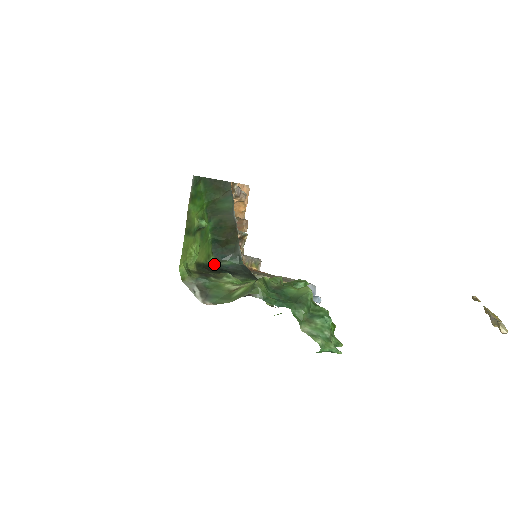
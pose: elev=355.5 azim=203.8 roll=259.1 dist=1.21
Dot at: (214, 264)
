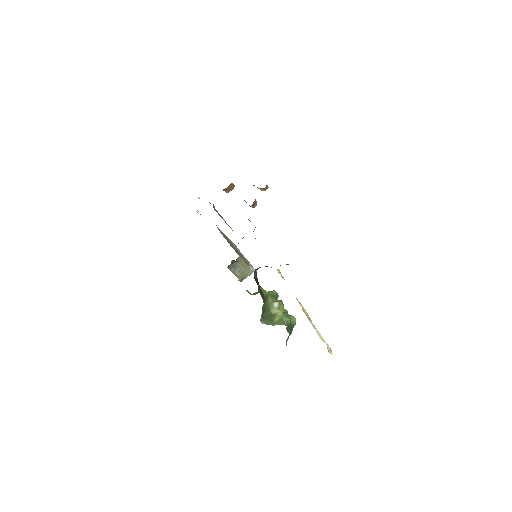
Dot at: occluded
